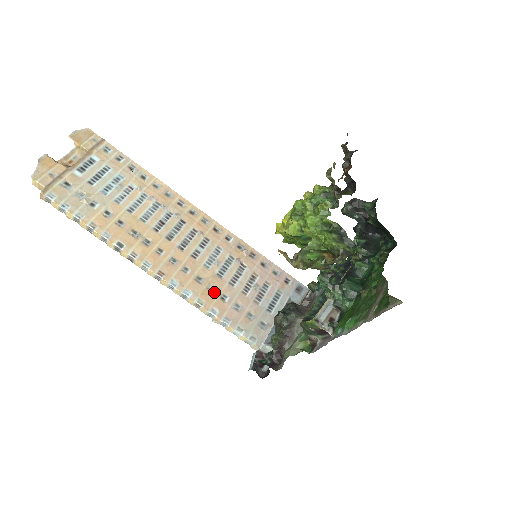
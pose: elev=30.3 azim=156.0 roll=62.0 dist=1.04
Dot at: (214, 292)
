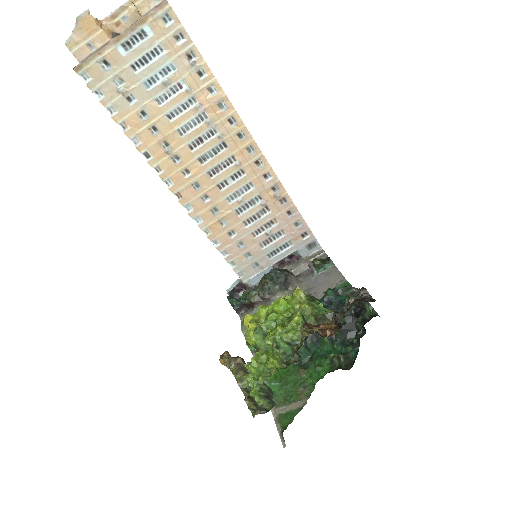
Dot at: (224, 226)
